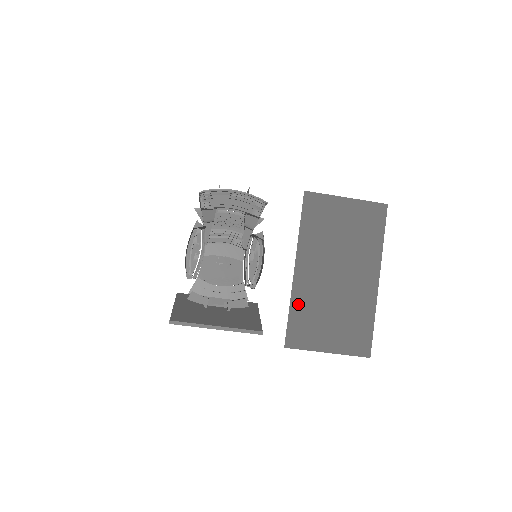
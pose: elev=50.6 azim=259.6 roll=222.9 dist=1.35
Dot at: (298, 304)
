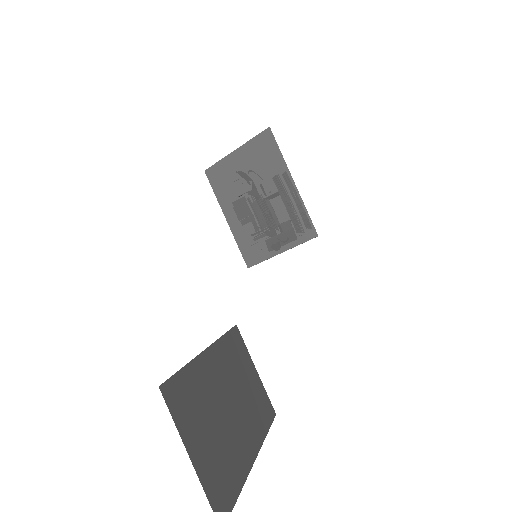
Dot at: (193, 374)
